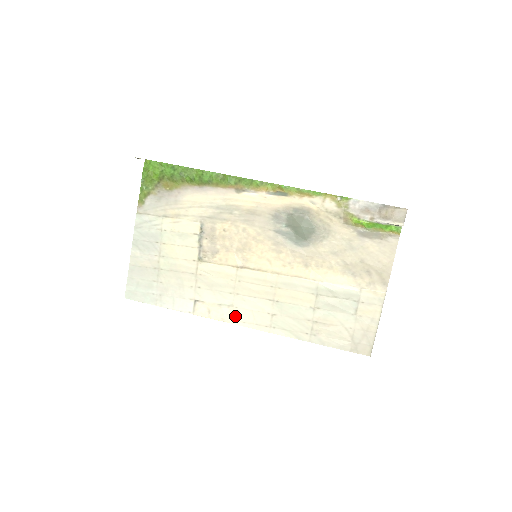
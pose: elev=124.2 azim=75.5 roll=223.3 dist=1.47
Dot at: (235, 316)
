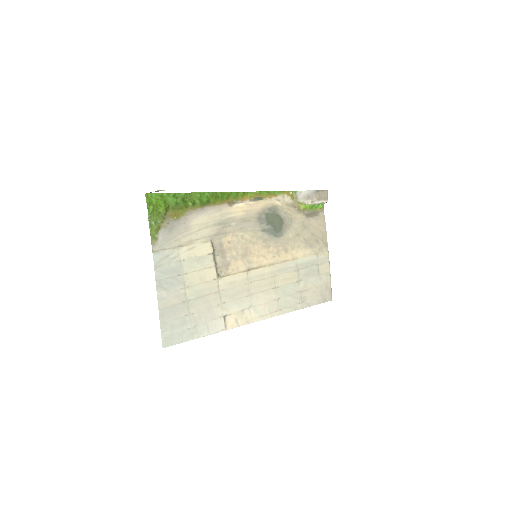
Dot at: (255, 314)
